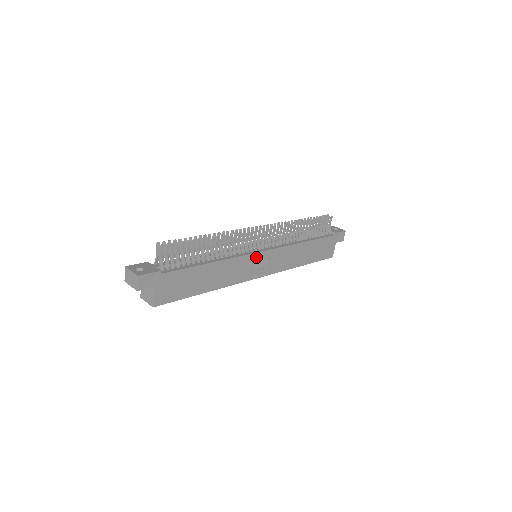
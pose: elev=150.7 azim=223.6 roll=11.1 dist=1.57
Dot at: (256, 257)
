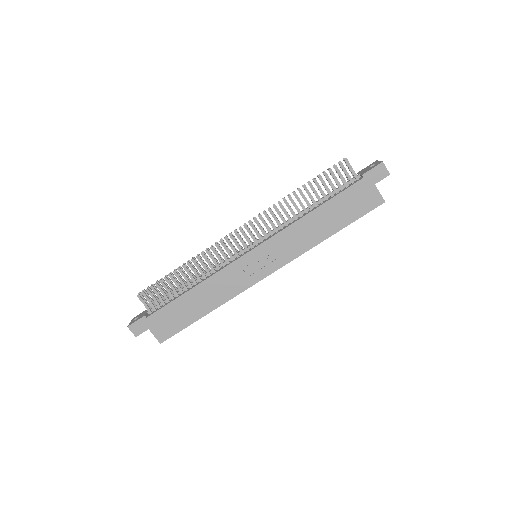
Dot at: (244, 261)
